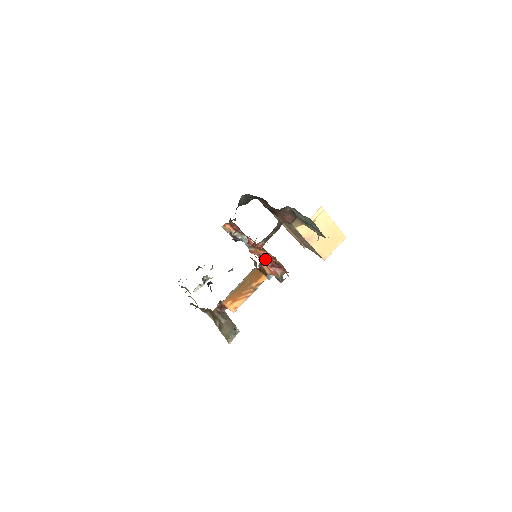
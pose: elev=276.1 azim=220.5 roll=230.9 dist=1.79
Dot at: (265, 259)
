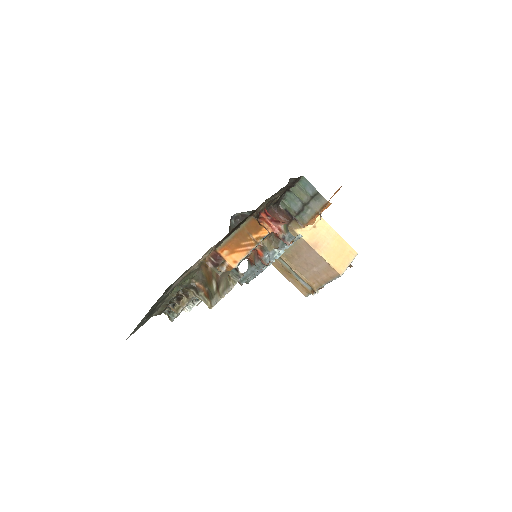
Dot at: occluded
